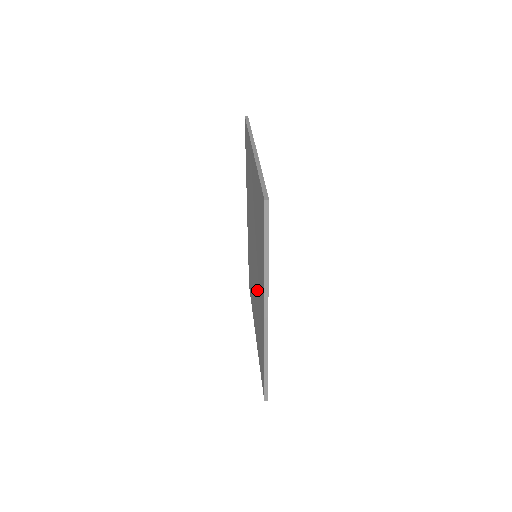
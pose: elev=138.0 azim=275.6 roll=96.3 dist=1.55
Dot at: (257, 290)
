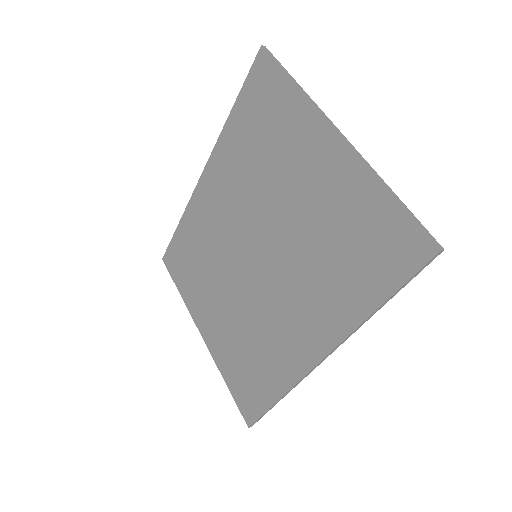
Dot at: (262, 304)
